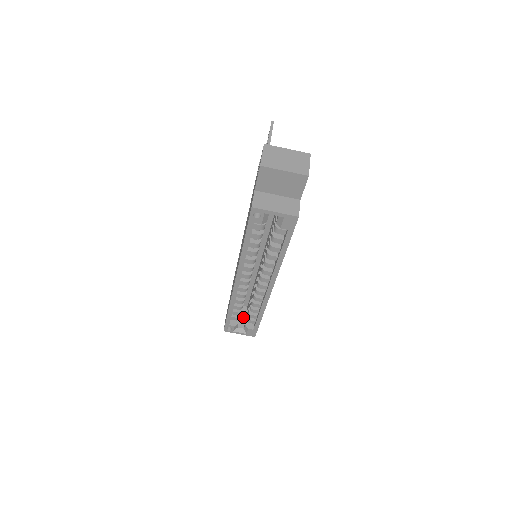
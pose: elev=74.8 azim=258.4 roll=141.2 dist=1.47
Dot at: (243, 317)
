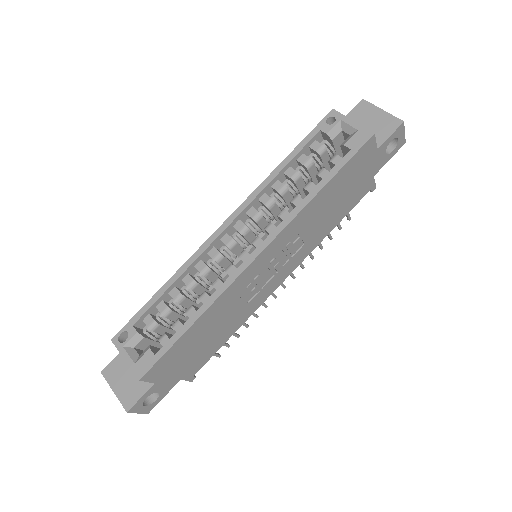
Dot at: occluded
